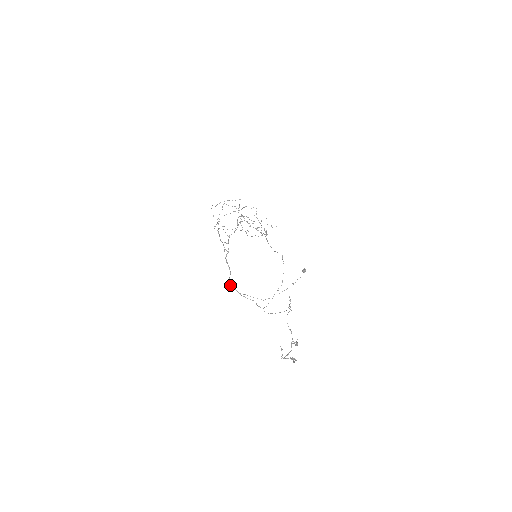
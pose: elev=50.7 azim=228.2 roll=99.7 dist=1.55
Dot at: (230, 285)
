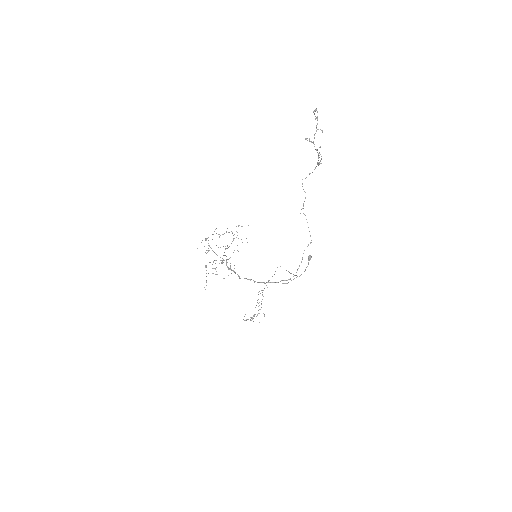
Dot at: occluded
